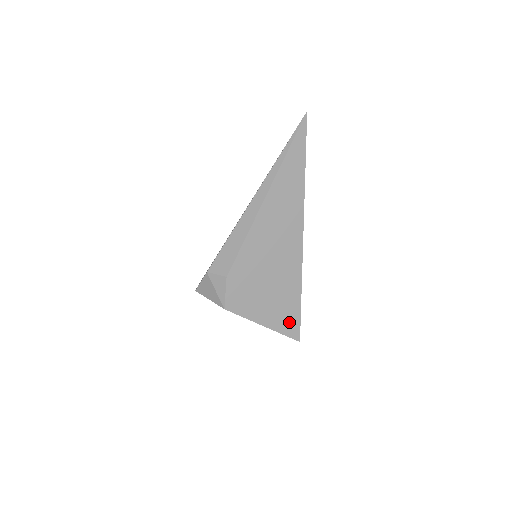
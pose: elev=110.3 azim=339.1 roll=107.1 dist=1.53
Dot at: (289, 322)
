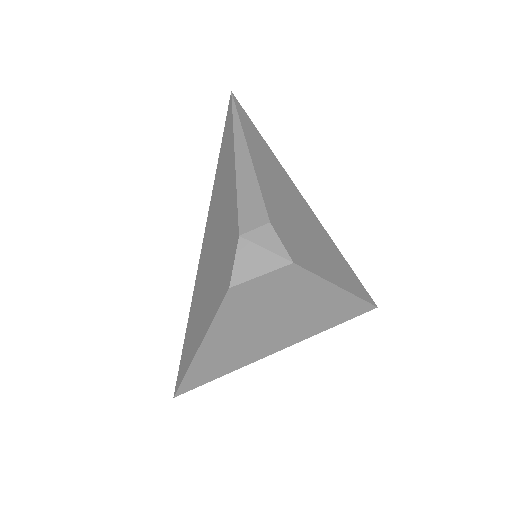
Dot at: (353, 282)
